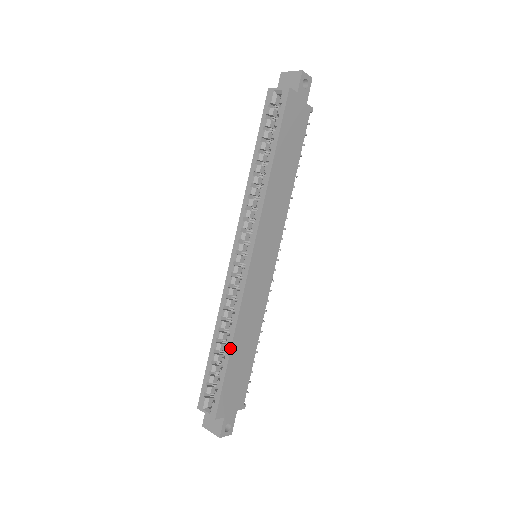
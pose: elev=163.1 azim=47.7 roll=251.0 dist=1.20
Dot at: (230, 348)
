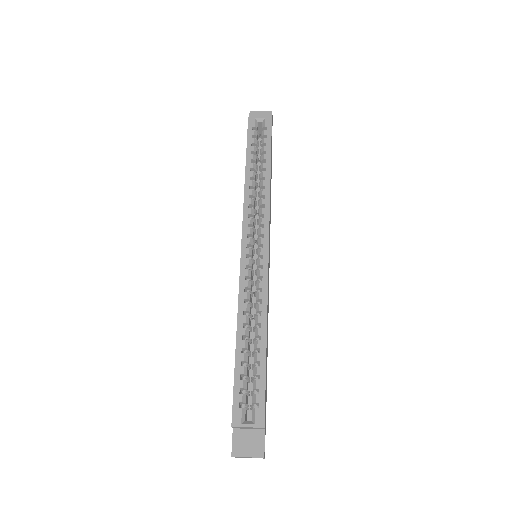
Dot at: (265, 339)
